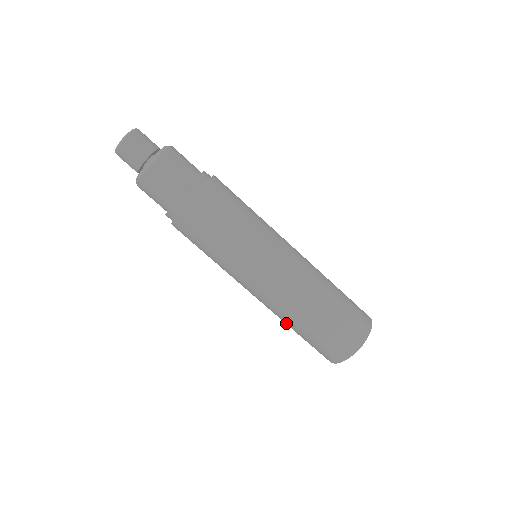
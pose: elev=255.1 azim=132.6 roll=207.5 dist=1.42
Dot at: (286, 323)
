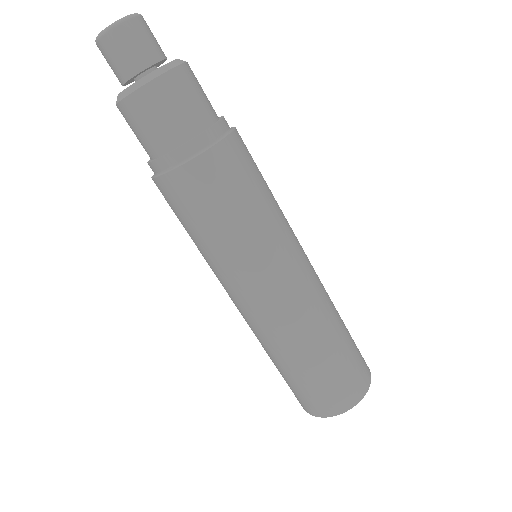
Dot at: (293, 354)
